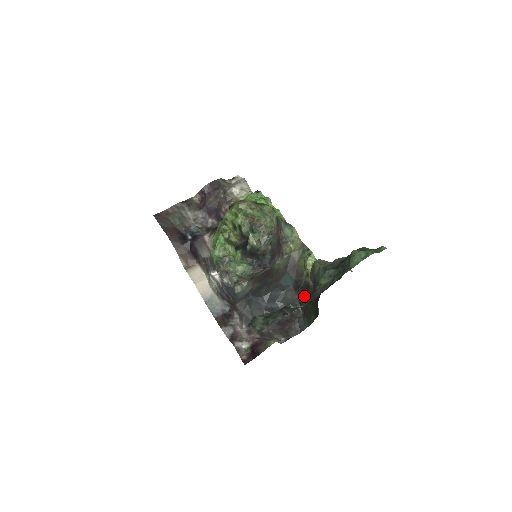
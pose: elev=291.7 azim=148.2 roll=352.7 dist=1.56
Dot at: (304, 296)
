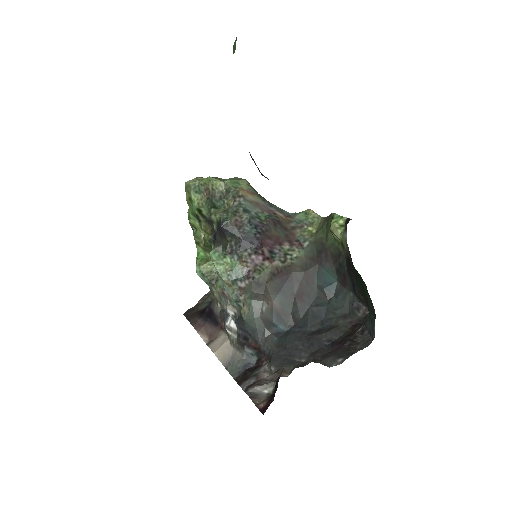
Dot at: (352, 279)
